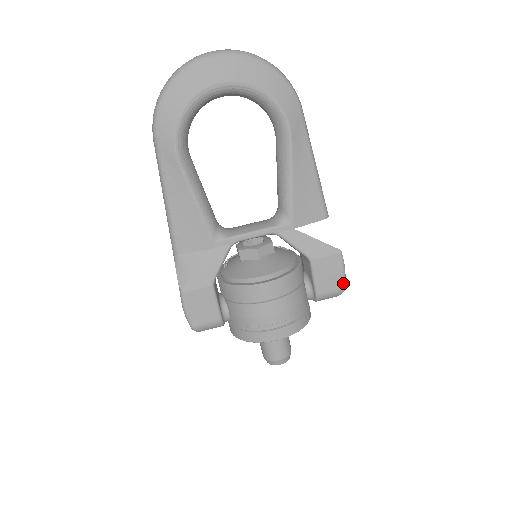
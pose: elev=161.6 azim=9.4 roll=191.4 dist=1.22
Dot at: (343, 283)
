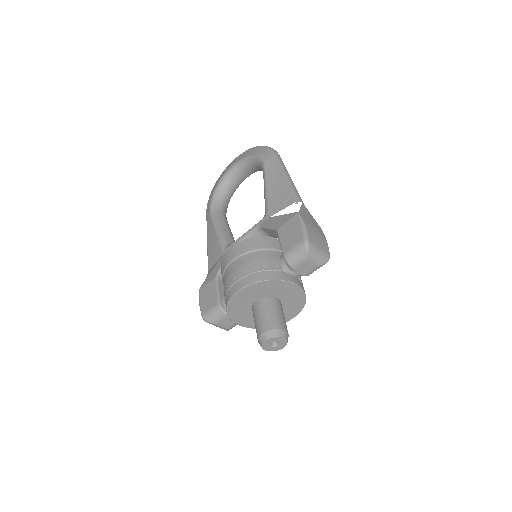
Dot at: (303, 236)
